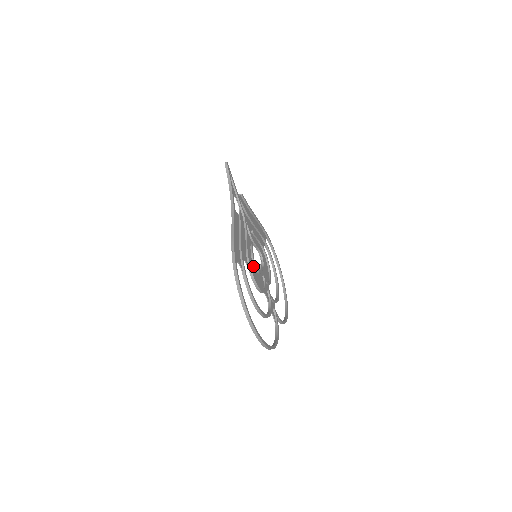
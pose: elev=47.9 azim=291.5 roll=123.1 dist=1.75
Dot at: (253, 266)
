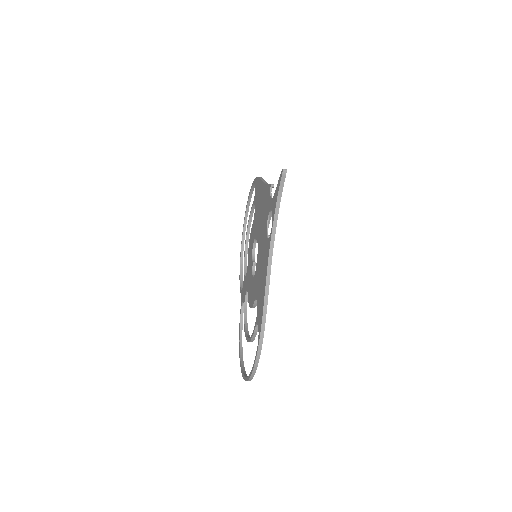
Dot at: occluded
